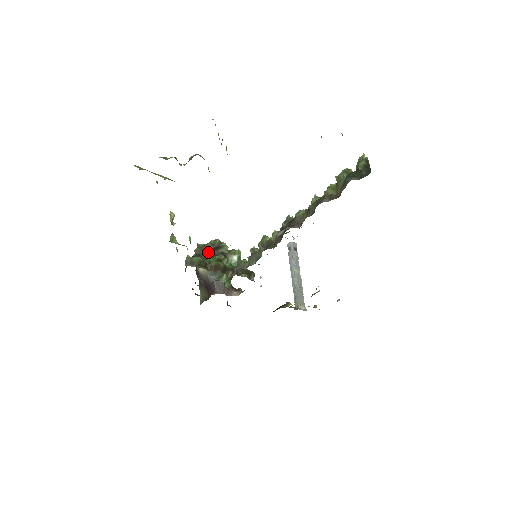
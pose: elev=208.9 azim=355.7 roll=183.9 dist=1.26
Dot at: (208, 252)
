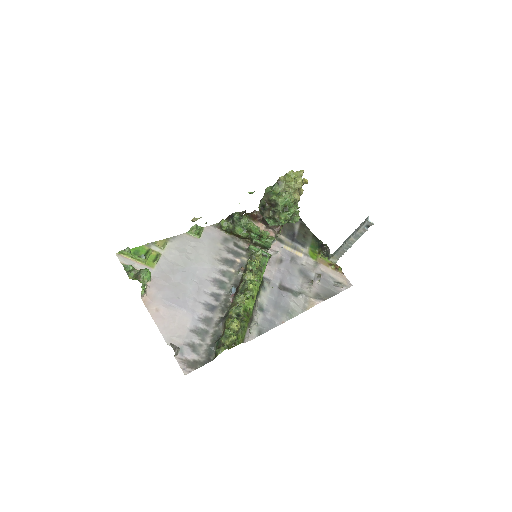
Dot at: (264, 204)
